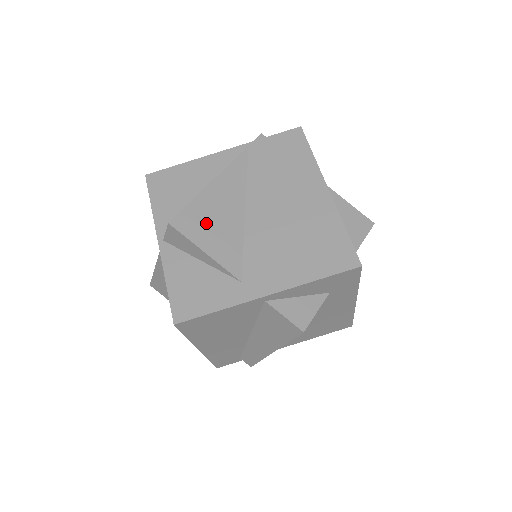
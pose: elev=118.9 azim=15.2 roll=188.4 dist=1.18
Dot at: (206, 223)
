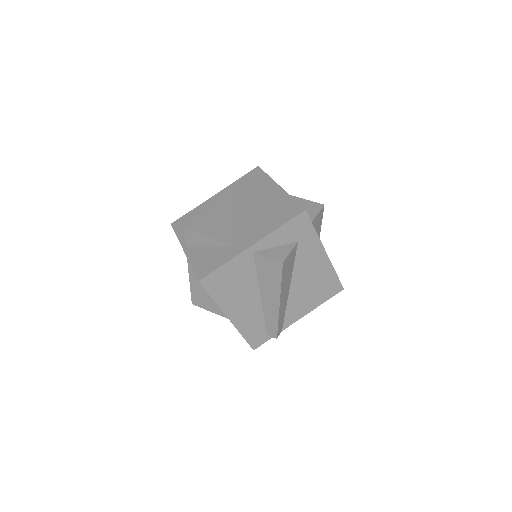
Dot at: (208, 224)
